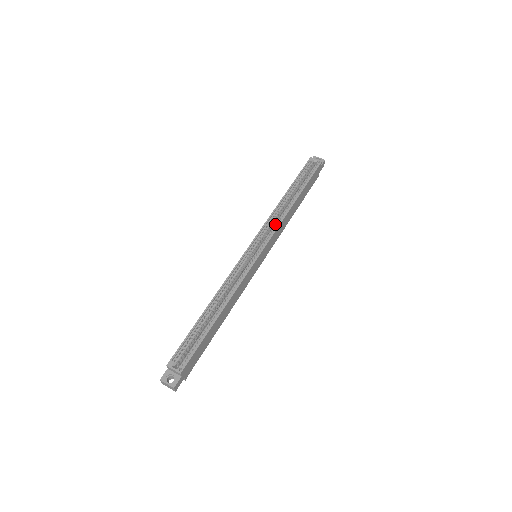
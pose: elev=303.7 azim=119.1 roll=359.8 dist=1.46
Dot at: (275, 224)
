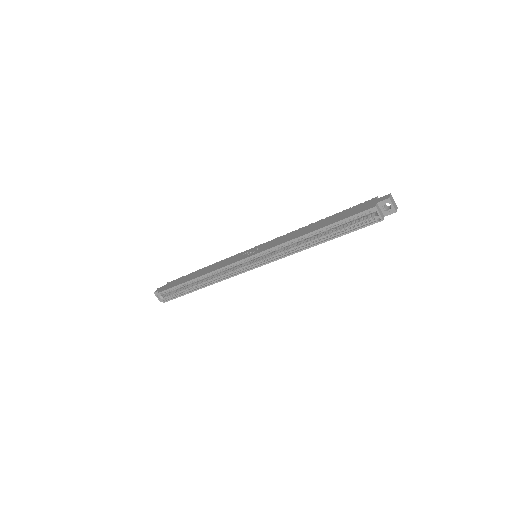
Dot at: (282, 252)
